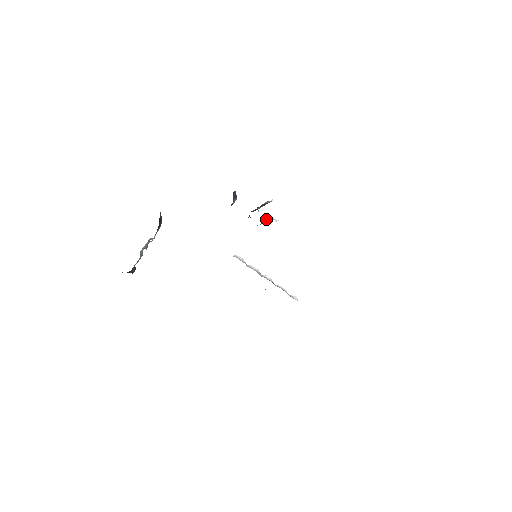
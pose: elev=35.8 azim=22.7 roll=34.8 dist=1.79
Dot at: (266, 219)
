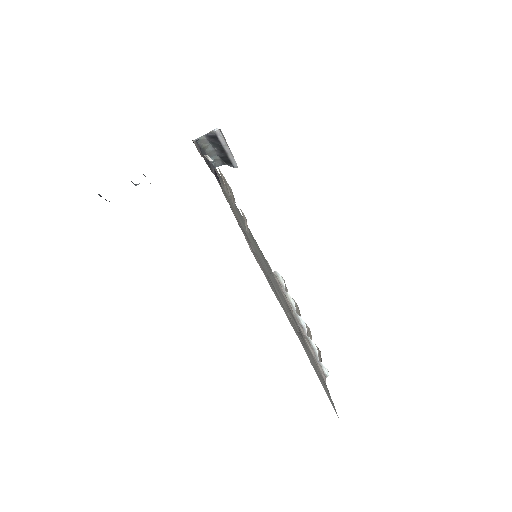
Dot at: (201, 155)
